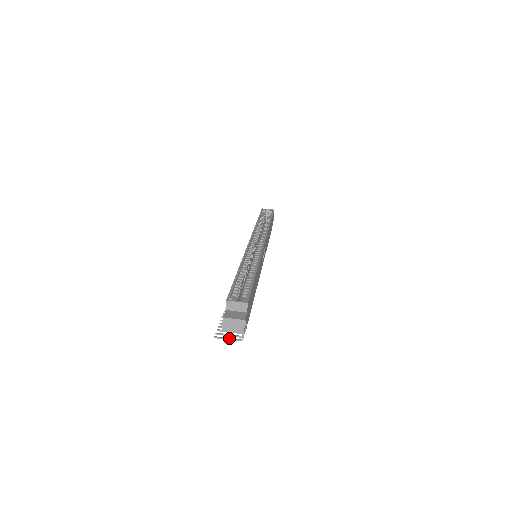
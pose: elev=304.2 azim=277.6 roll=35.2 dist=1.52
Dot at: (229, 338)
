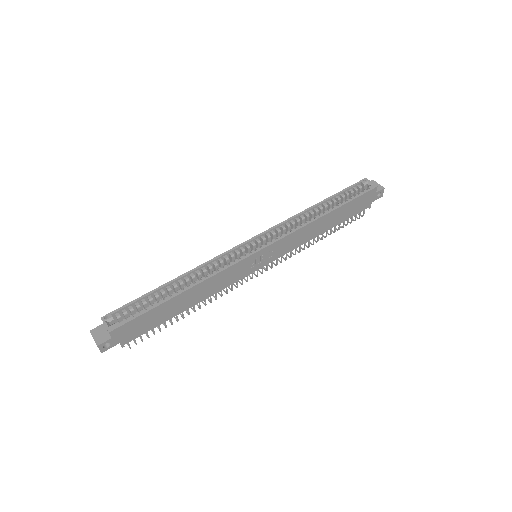
Dot at: occluded
